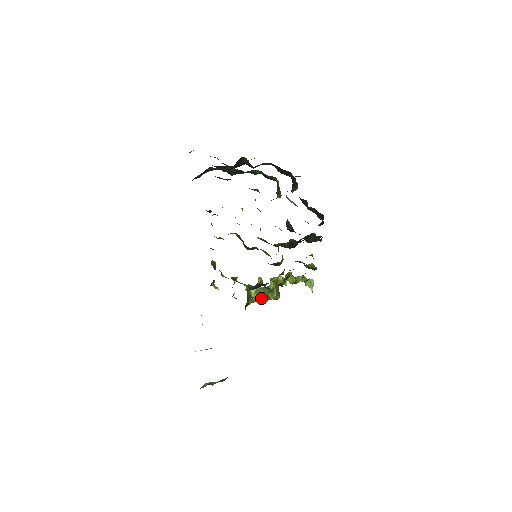
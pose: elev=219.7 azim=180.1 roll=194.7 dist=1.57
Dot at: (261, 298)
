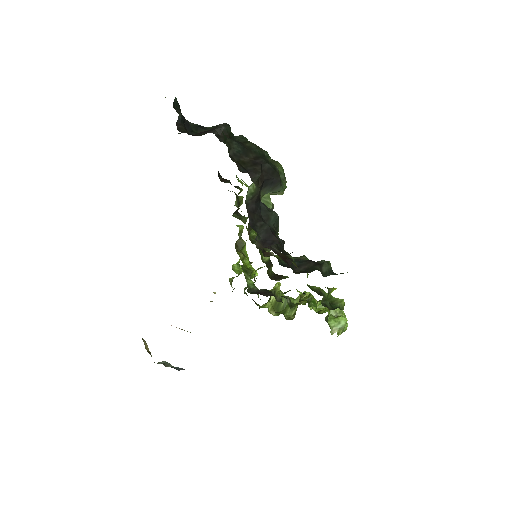
Dot at: (277, 308)
